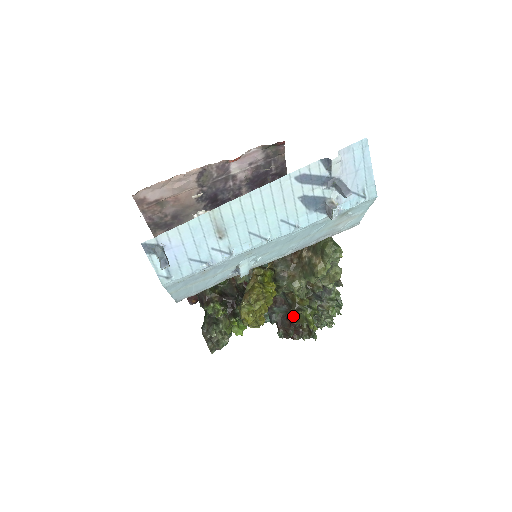
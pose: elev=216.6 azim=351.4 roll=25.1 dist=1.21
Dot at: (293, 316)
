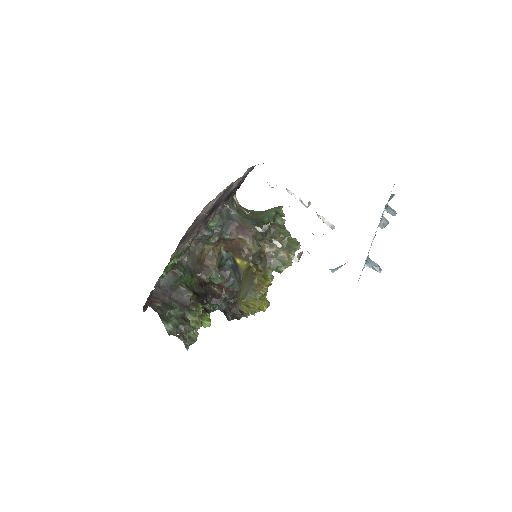
Dot at: occluded
